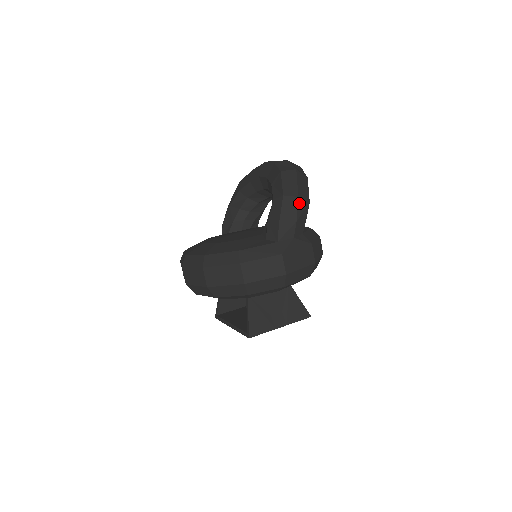
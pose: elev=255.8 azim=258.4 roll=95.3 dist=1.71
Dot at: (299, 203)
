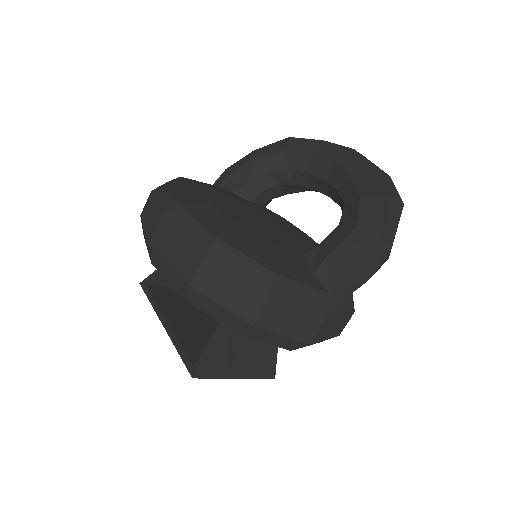
Dot at: (385, 257)
